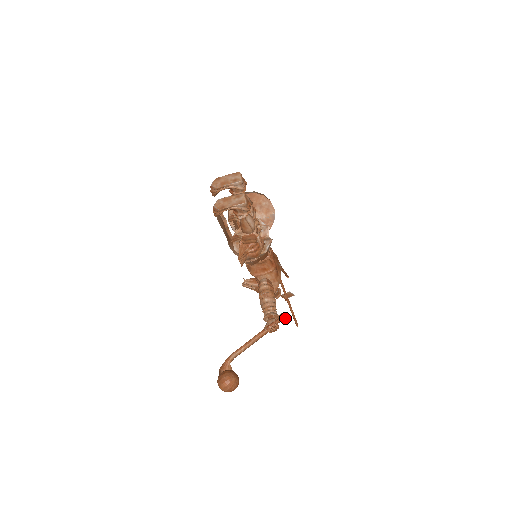
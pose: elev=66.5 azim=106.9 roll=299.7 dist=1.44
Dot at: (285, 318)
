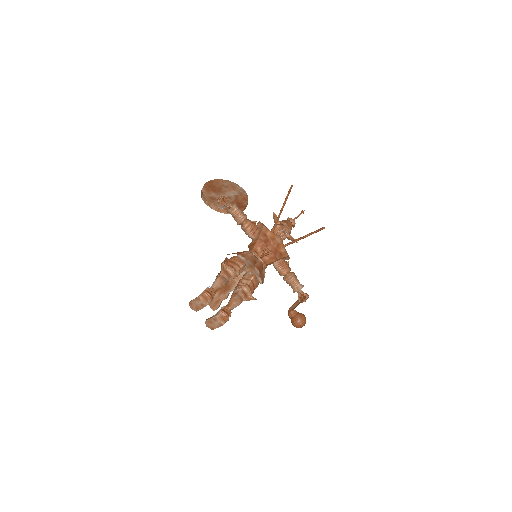
Dot at: (307, 294)
